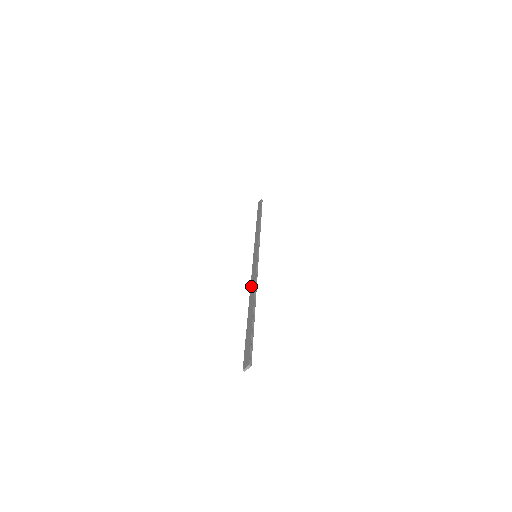
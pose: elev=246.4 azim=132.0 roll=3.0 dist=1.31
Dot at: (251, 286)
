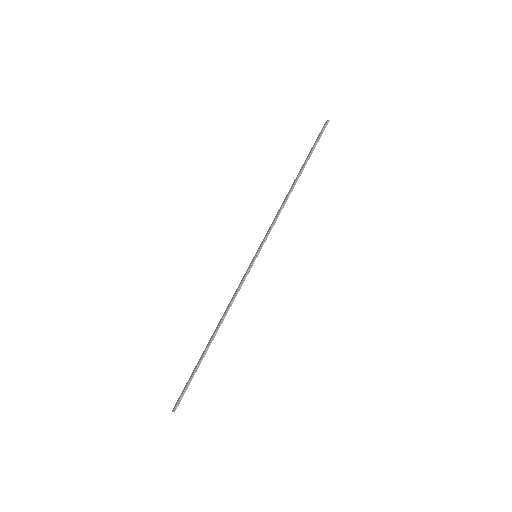
Dot at: (226, 308)
